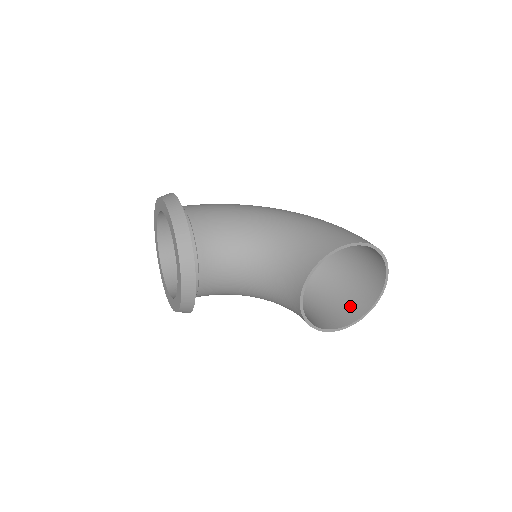
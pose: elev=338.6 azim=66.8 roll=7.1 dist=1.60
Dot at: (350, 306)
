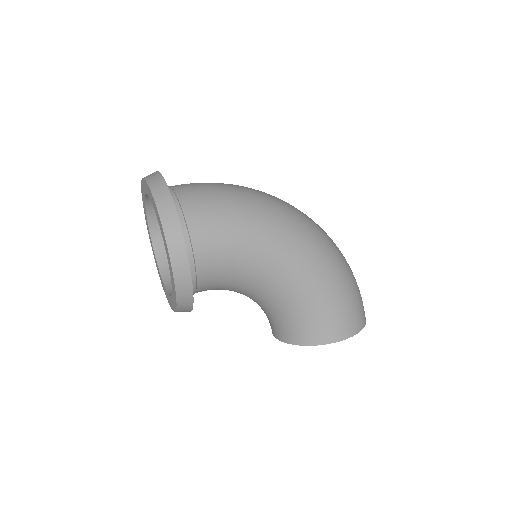
Dot at: occluded
